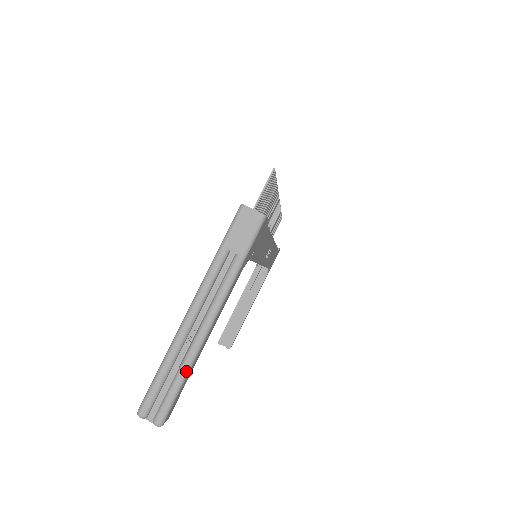
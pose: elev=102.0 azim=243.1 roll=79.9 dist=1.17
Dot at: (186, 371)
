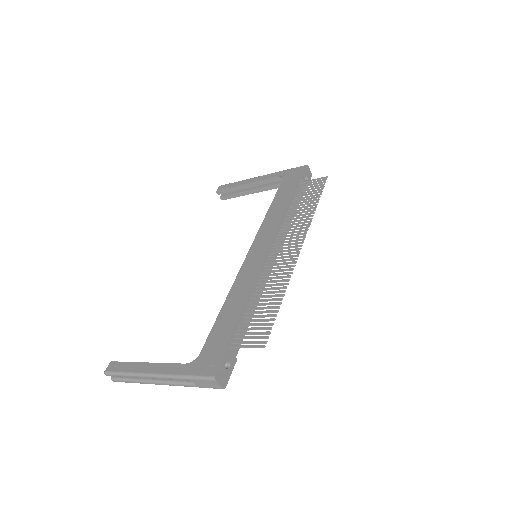
Dot at: occluded
